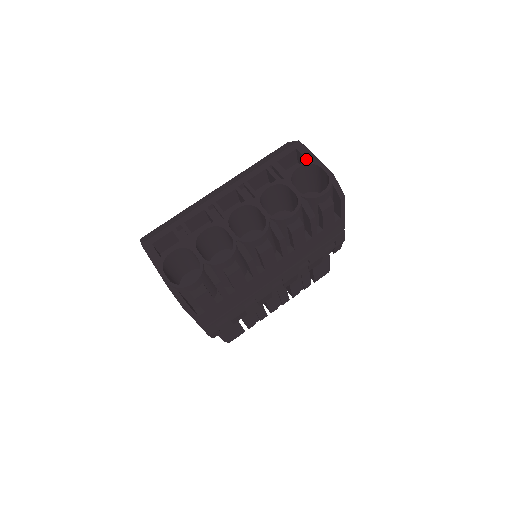
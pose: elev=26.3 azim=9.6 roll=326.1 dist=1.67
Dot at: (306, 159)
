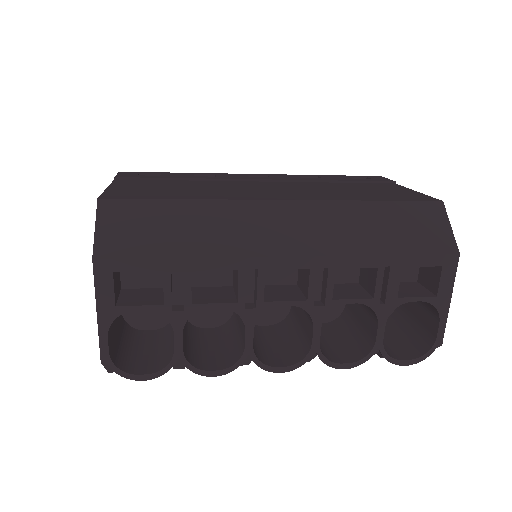
Dot at: (437, 295)
